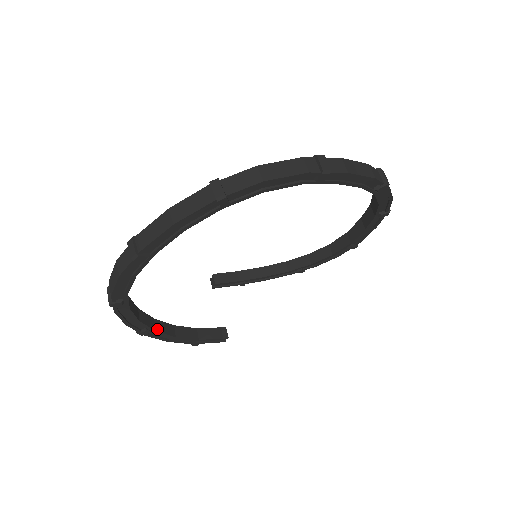
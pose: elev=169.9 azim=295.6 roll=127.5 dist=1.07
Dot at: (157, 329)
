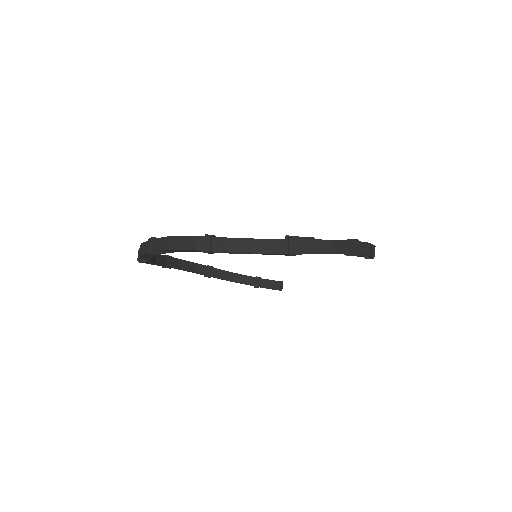
Dot at: (217, 276)
